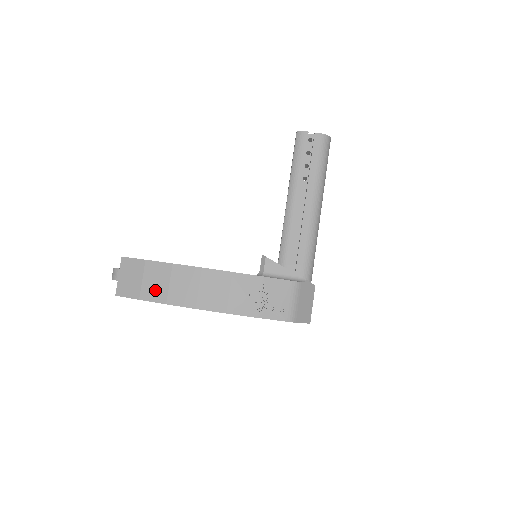
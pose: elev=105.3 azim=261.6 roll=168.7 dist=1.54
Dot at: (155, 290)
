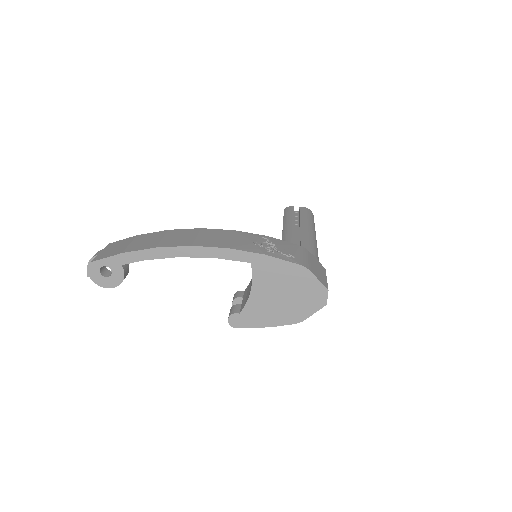
Dot at: (144, 244)
